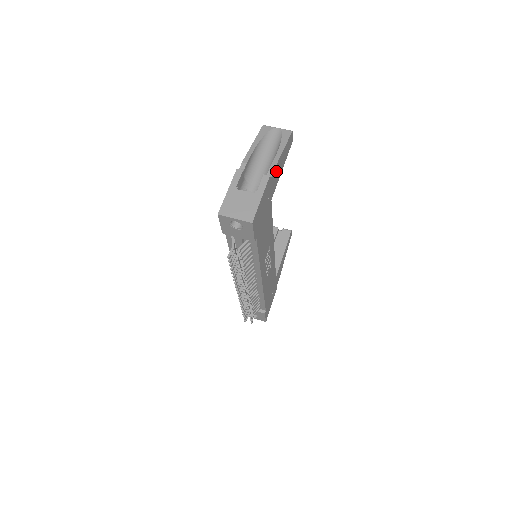
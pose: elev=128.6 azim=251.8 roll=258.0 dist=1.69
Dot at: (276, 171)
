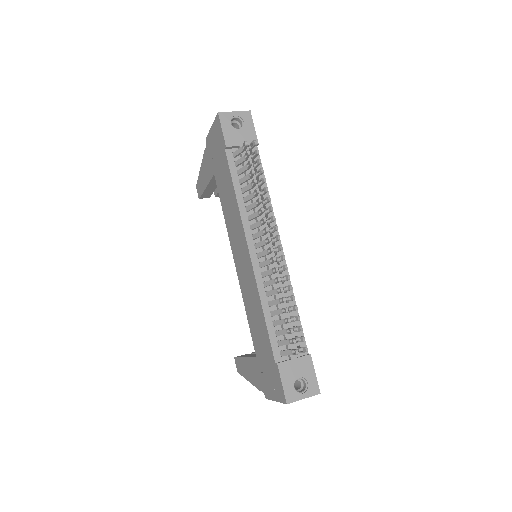
Dot at: occluded
